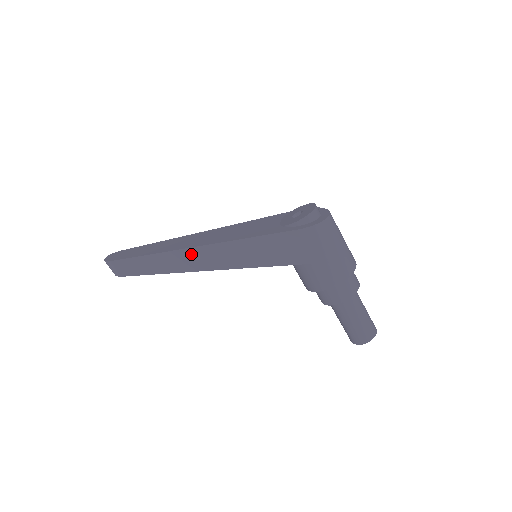
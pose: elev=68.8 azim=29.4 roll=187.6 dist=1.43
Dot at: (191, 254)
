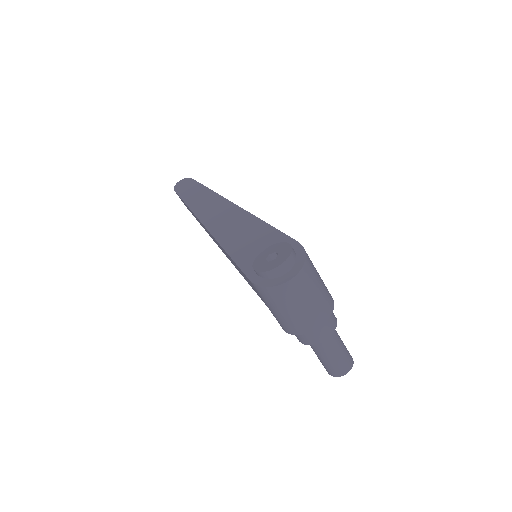
Dot at: occluded
